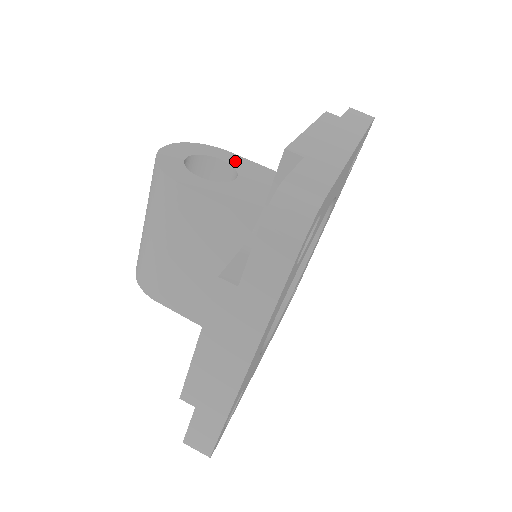
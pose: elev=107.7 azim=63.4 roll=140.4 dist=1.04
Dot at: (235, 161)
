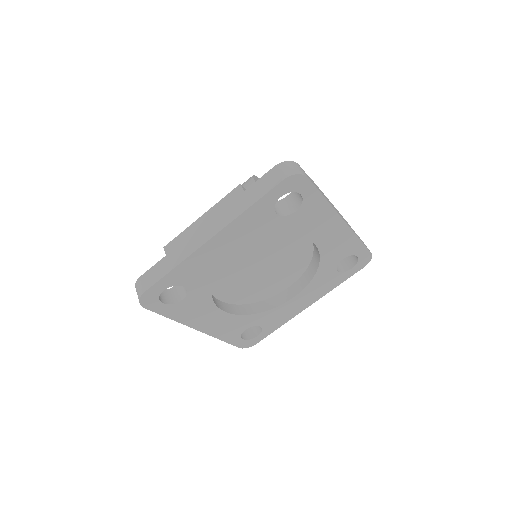
Dot at: occluded
